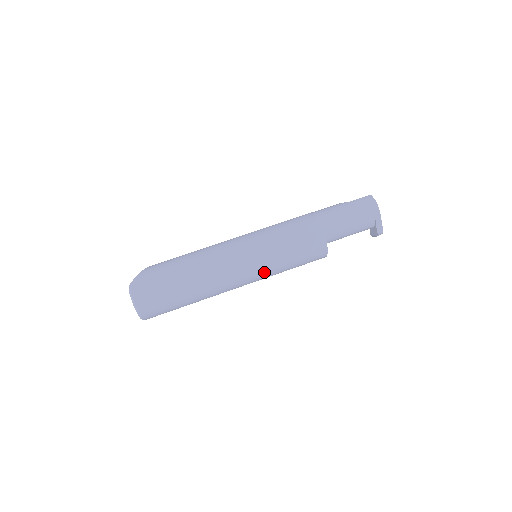
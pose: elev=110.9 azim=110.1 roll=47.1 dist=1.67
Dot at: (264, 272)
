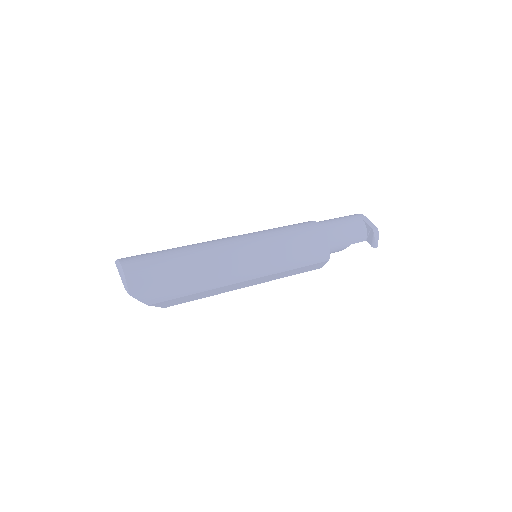
Dot at: (264, 245)
